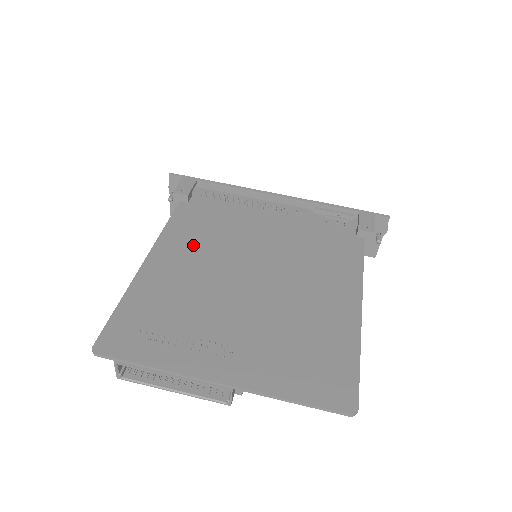
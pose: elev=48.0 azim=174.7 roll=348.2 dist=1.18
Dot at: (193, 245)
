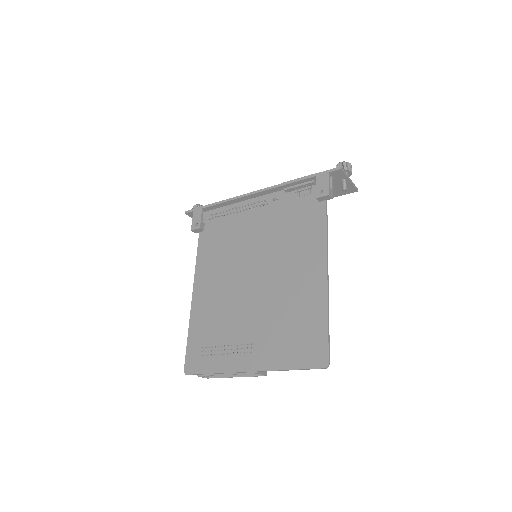
Dot at: (215, 270)
